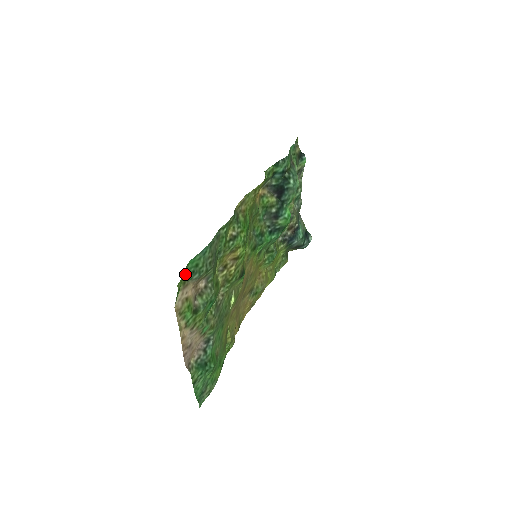
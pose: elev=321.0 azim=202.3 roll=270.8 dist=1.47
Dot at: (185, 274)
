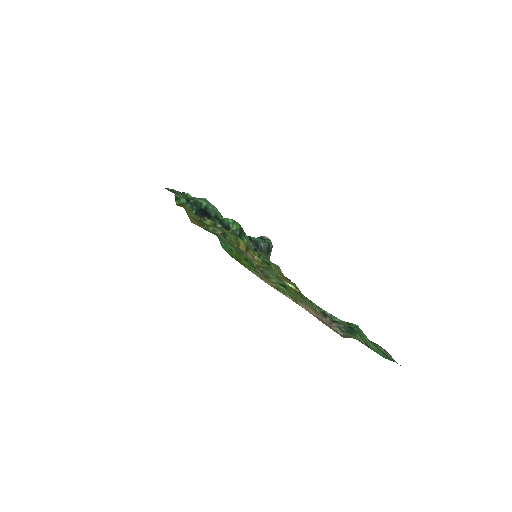
Dot at: occluded
